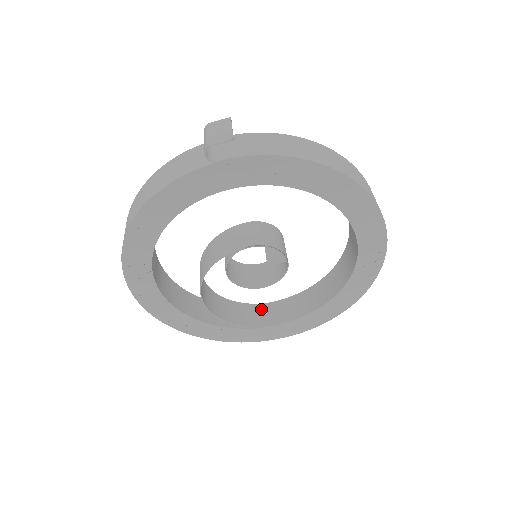
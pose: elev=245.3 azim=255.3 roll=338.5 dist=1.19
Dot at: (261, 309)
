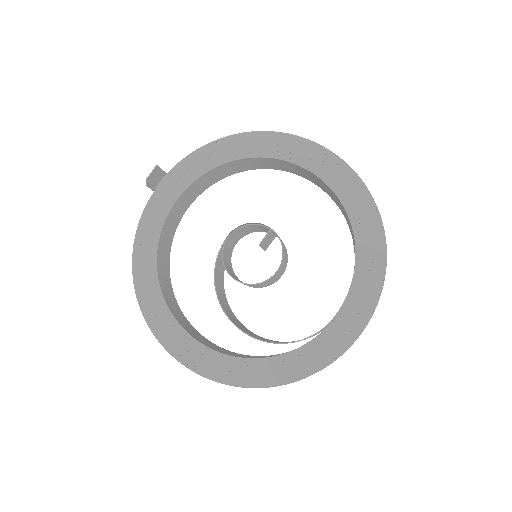
Dot at: occluded
